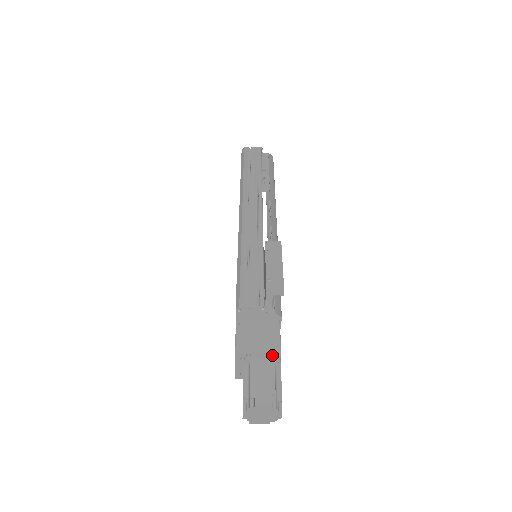
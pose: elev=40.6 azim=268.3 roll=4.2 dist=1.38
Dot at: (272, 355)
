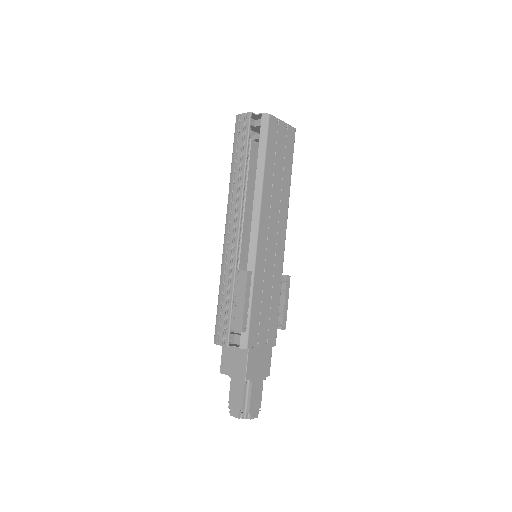
Dot at: (242, 378)
